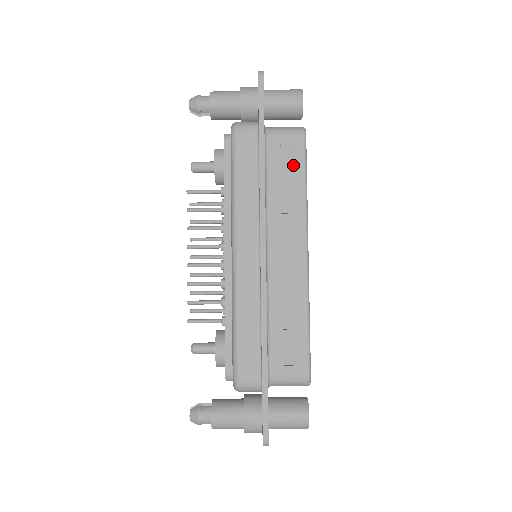
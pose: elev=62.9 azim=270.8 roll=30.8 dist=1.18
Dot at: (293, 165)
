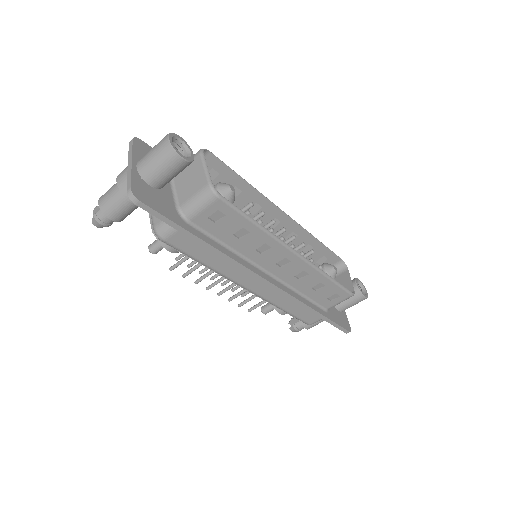
Dot at: (232, 221)
